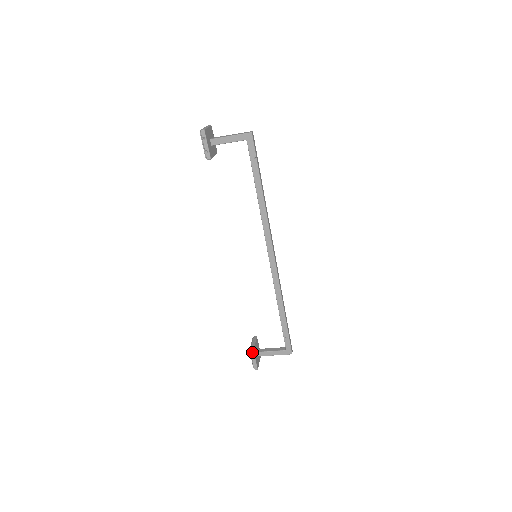
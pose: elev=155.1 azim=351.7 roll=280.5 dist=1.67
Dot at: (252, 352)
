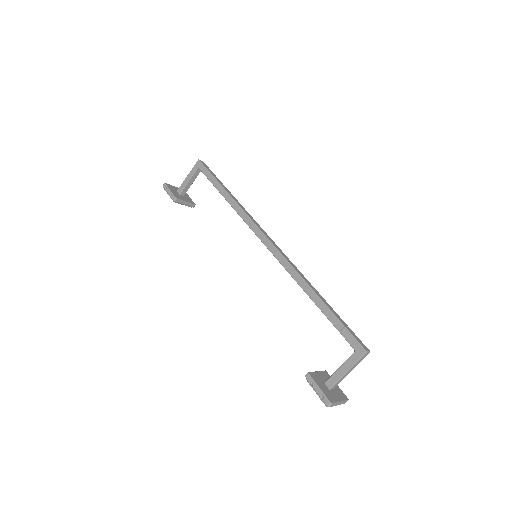
Dot at: (308, 377)
